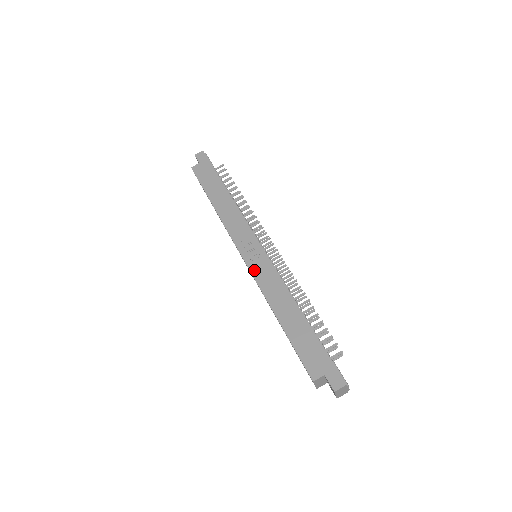
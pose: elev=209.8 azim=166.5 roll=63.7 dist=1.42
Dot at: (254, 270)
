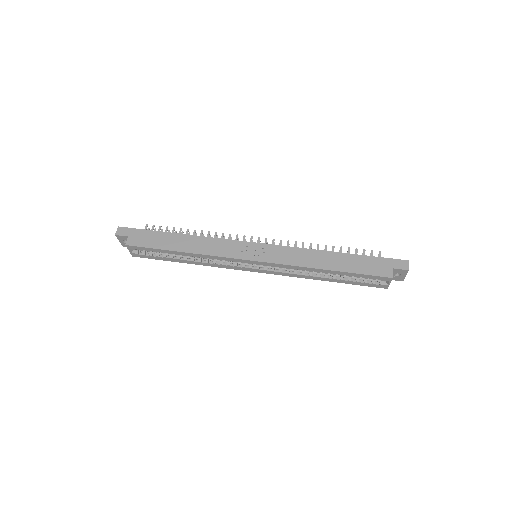
Dot at: (274, 260)
